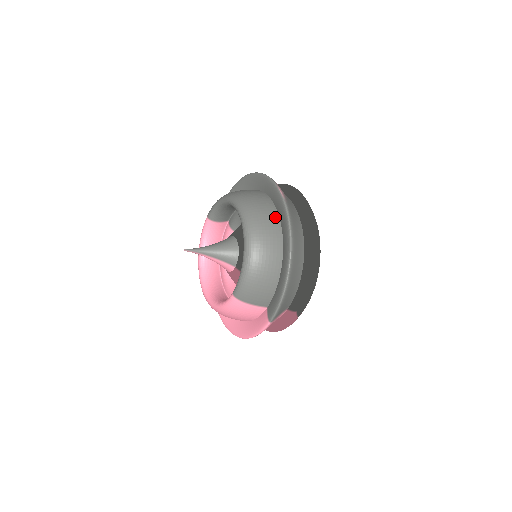
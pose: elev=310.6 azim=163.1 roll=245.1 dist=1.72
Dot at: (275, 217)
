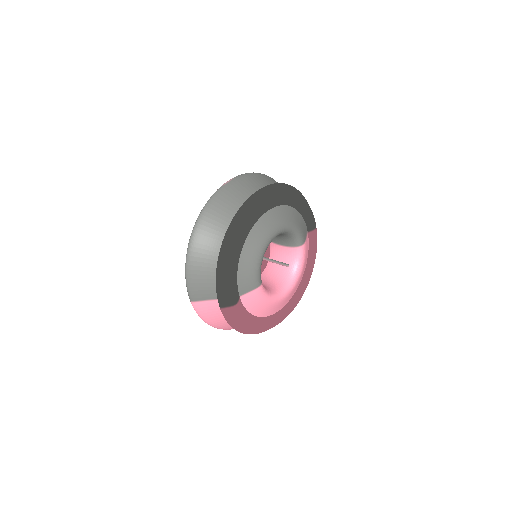
Dot at: occluded
